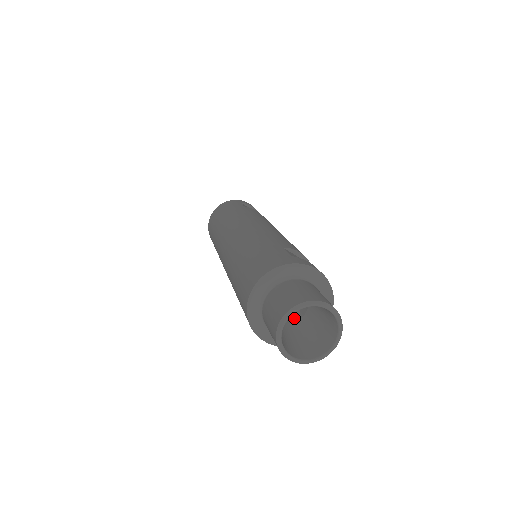
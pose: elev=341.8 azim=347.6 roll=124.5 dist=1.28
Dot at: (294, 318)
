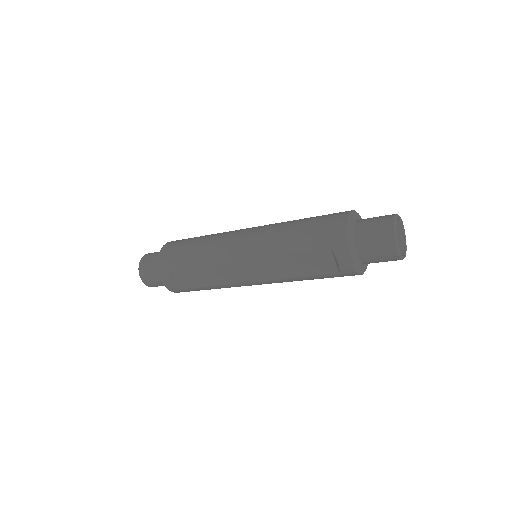
Dot at: occluded
